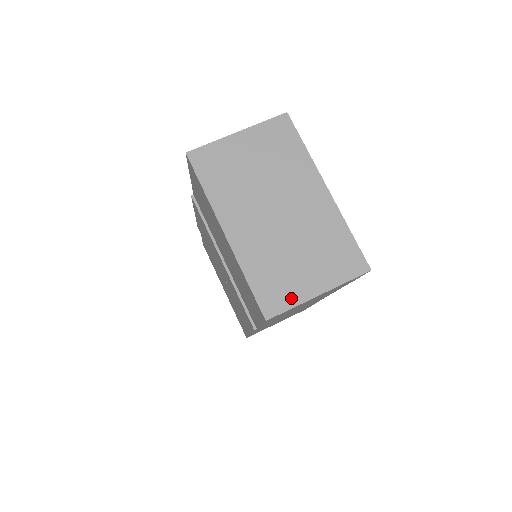
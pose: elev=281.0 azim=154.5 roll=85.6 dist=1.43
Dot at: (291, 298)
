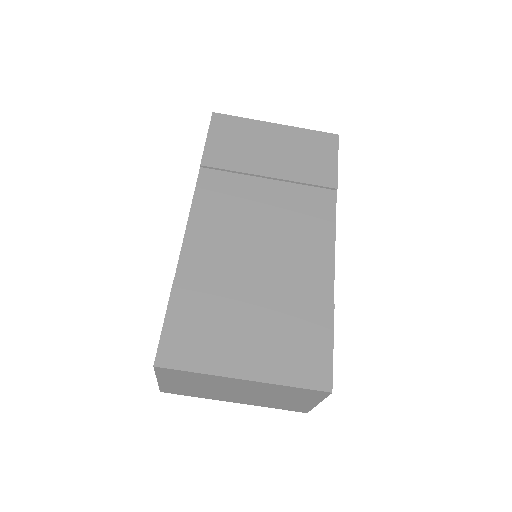
Dot at: (306, 407)
